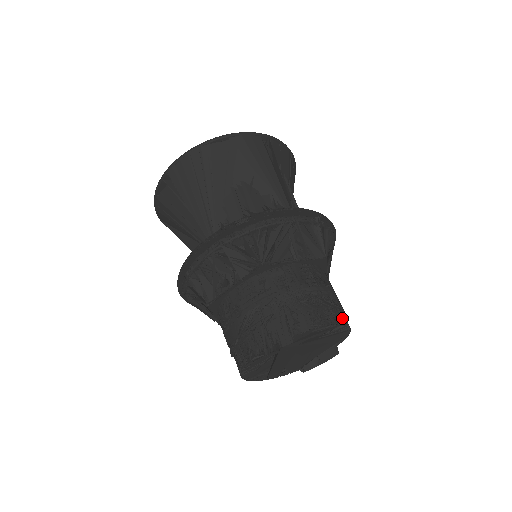
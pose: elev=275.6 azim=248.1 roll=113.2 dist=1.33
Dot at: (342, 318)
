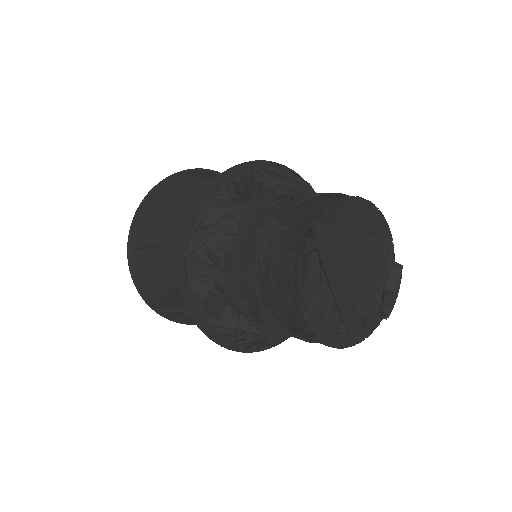
Dot at: occluded
